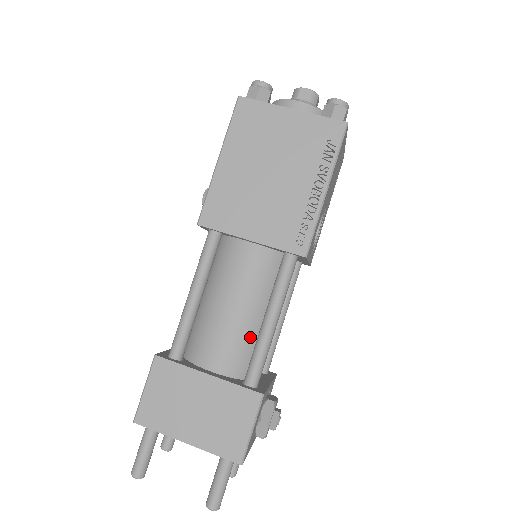
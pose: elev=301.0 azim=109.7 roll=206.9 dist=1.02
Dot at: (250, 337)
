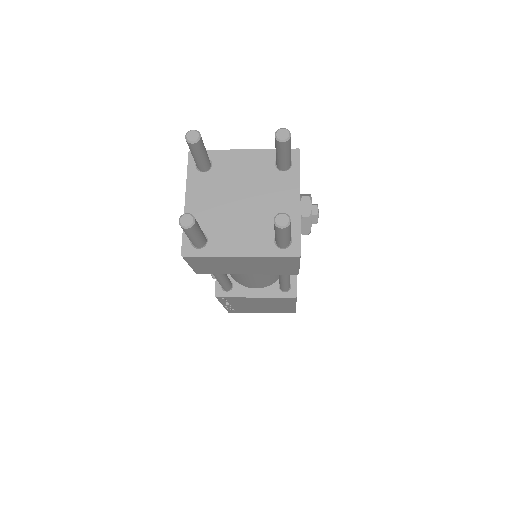
Dot at: occluded
